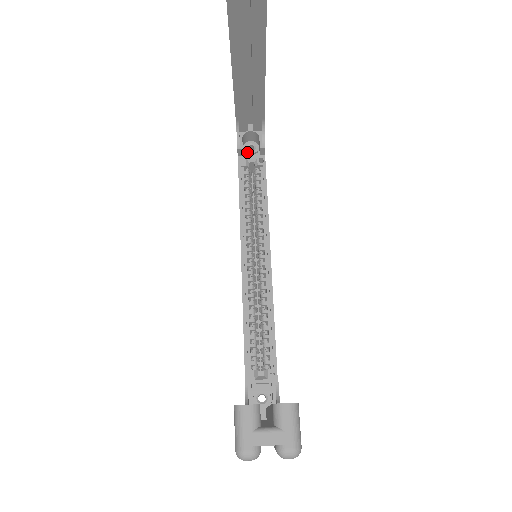
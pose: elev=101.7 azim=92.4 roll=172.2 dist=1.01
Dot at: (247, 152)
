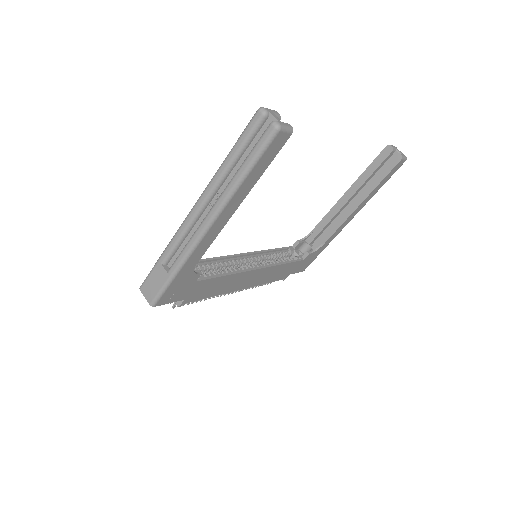
Dot at: occluded
